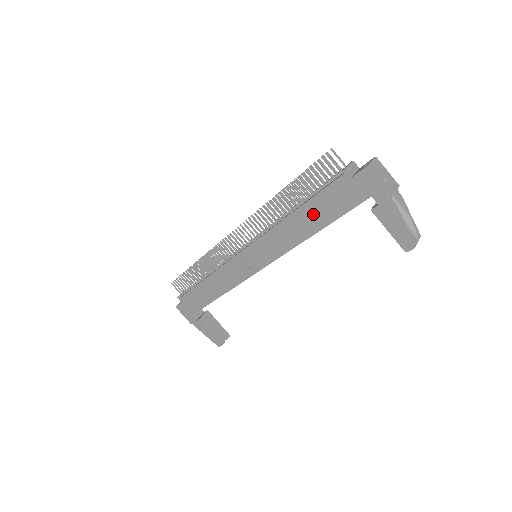
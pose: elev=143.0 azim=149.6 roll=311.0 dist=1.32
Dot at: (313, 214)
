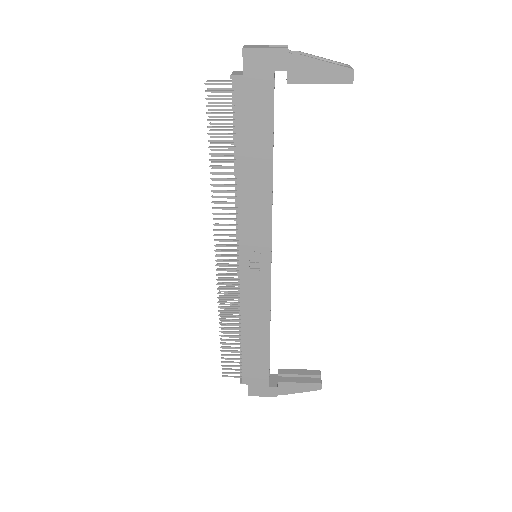
Dot at: (252, 149)
